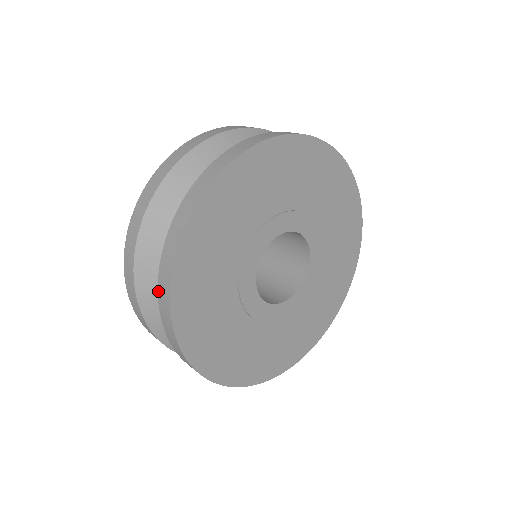
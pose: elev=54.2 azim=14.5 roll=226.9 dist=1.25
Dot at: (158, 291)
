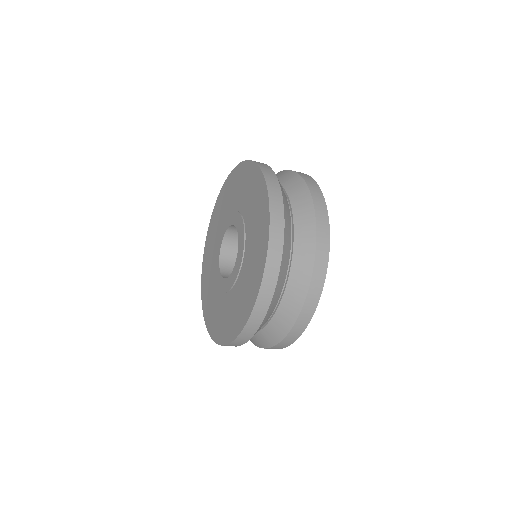
Dot at: (295, 324)
